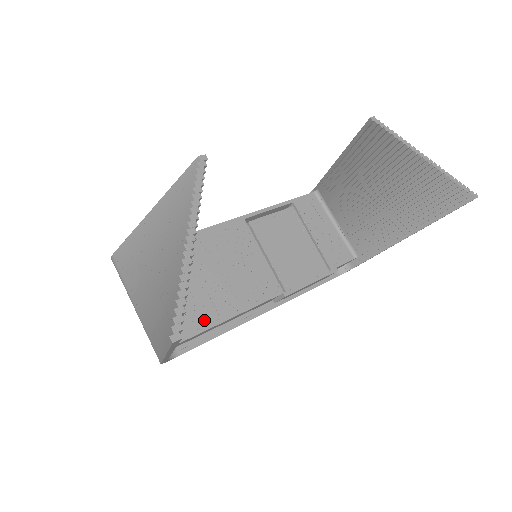
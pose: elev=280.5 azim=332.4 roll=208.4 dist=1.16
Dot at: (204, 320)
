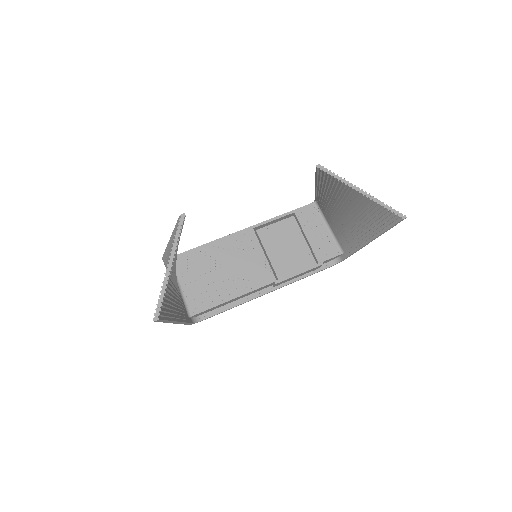
Dot at: (217, 299)
